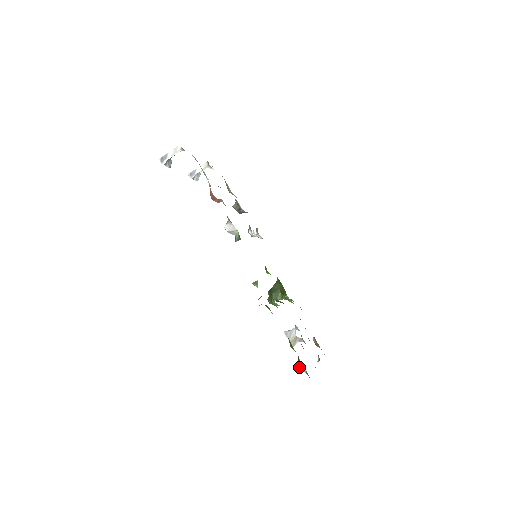
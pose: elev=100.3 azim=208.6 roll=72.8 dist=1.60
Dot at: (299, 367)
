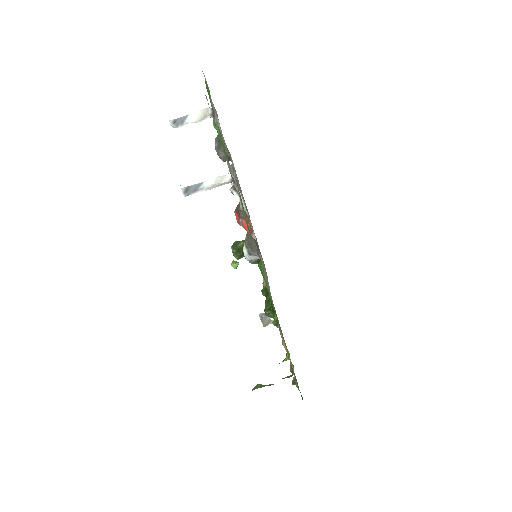
Dot at: (292, 383)
